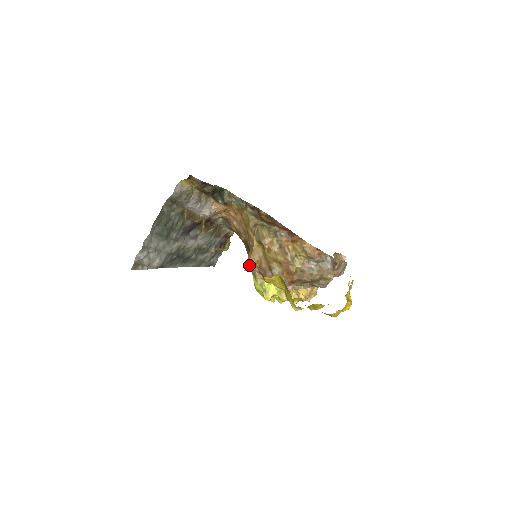
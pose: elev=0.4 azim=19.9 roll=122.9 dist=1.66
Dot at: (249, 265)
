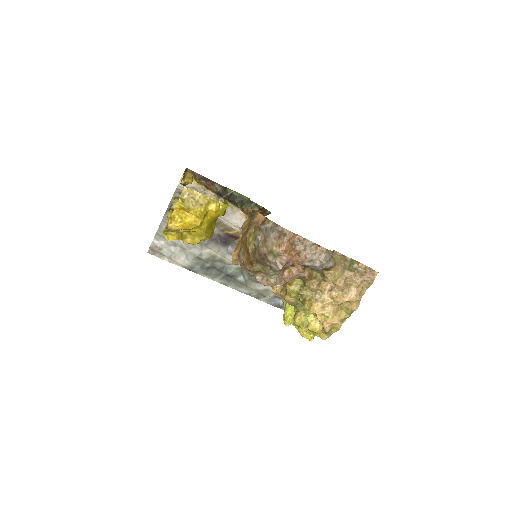
Dot at: (233, 255)
